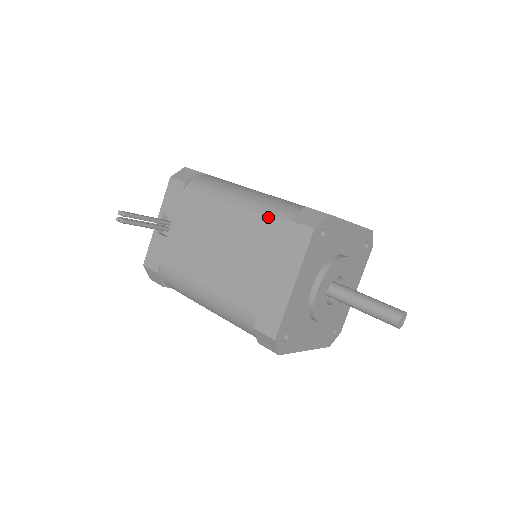
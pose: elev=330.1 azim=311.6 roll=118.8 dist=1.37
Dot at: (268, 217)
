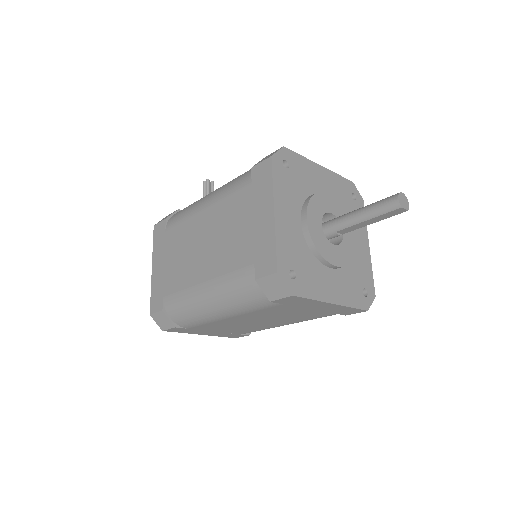
Dot at: occluded
